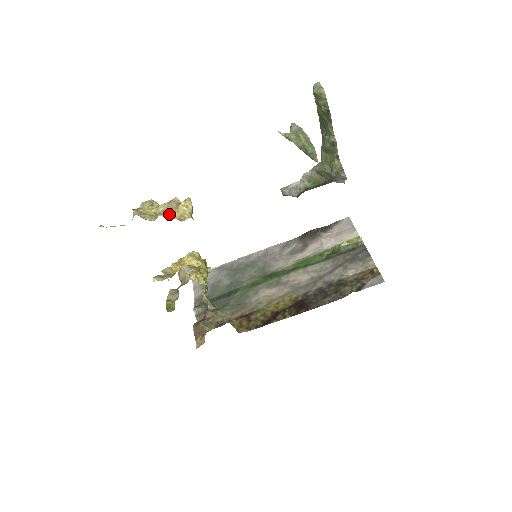
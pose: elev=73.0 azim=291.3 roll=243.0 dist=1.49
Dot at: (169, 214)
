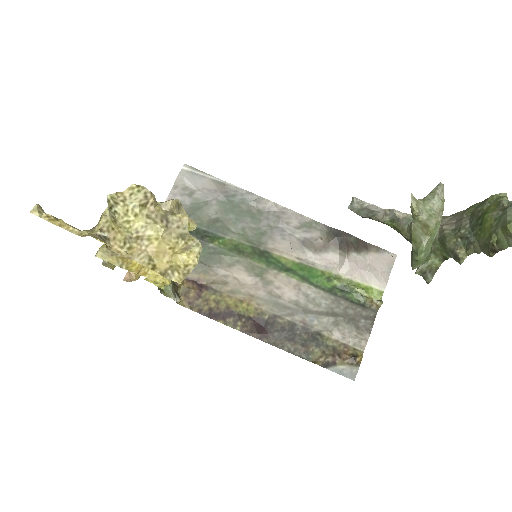
Dot at: (153, 258)
